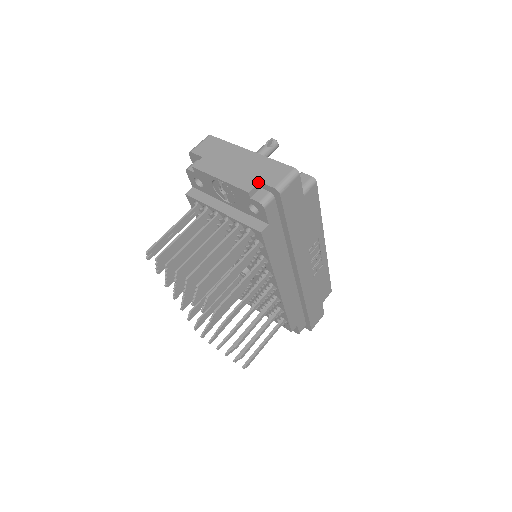
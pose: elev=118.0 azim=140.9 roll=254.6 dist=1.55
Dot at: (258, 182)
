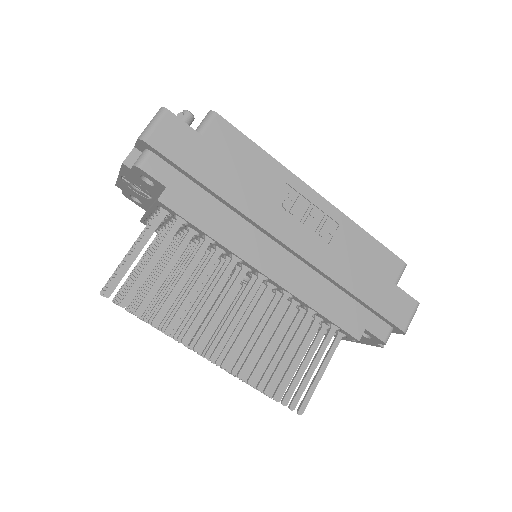
Dot at: (133, 148)
